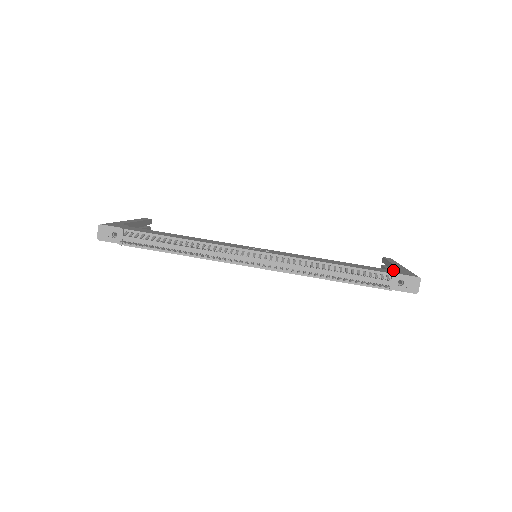
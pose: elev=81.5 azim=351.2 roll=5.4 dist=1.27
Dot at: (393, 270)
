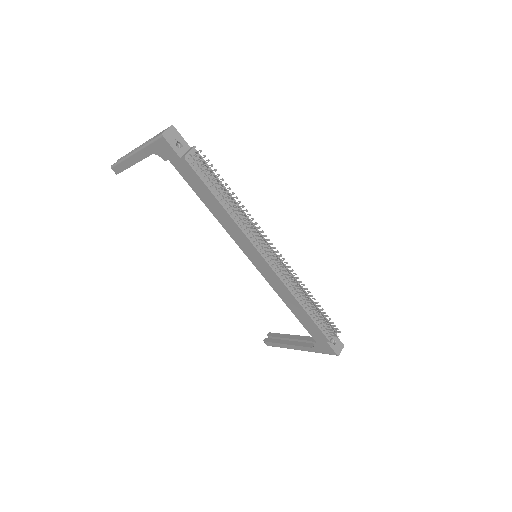
Dot at: occluded
